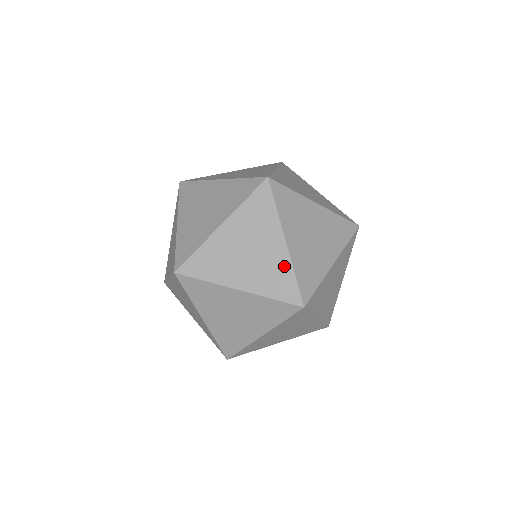
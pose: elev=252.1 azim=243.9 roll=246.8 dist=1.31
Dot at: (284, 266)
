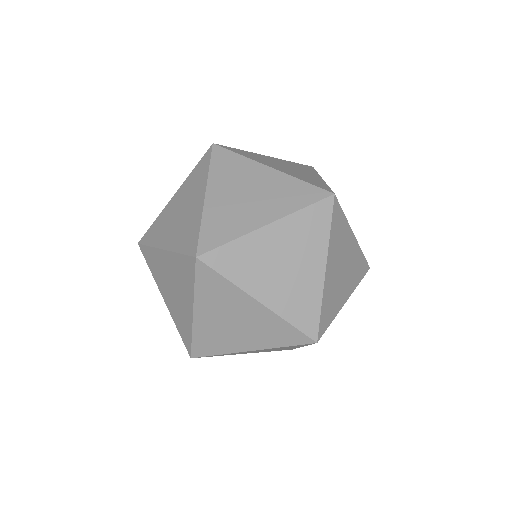
Dot at: occluded
